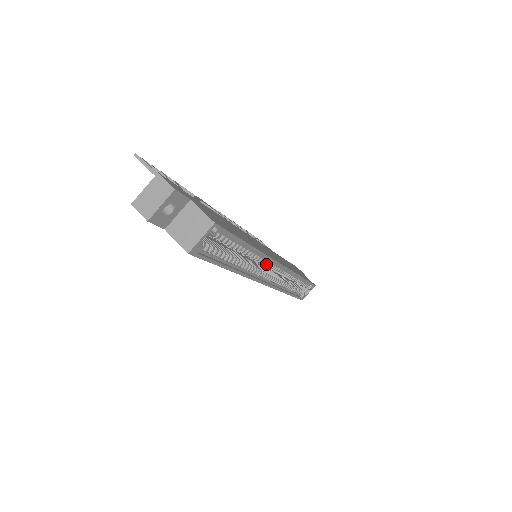
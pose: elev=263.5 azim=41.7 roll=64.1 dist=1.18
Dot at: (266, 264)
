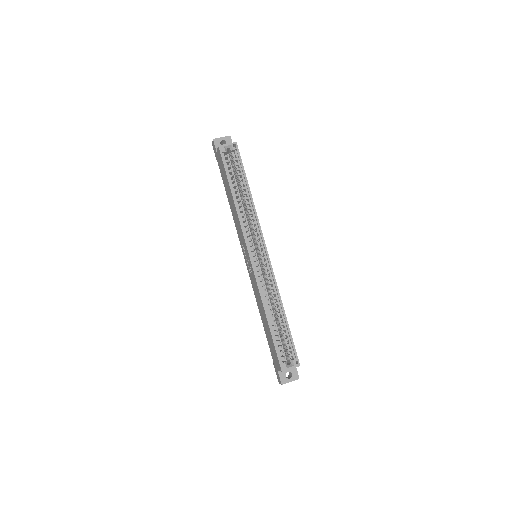
Dot at: (256, 237)
